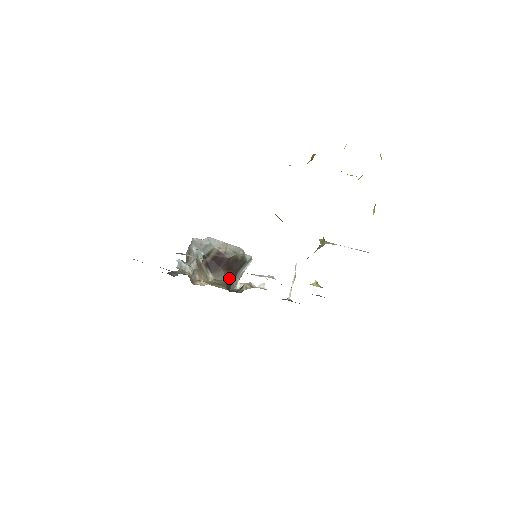
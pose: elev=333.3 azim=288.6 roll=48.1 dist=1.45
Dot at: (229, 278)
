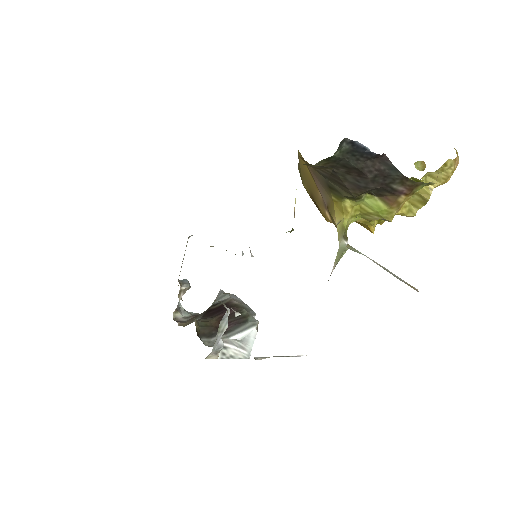
Dot at: (212, 328)
